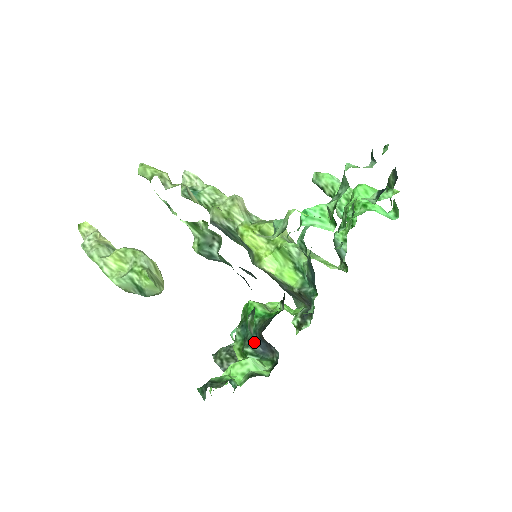
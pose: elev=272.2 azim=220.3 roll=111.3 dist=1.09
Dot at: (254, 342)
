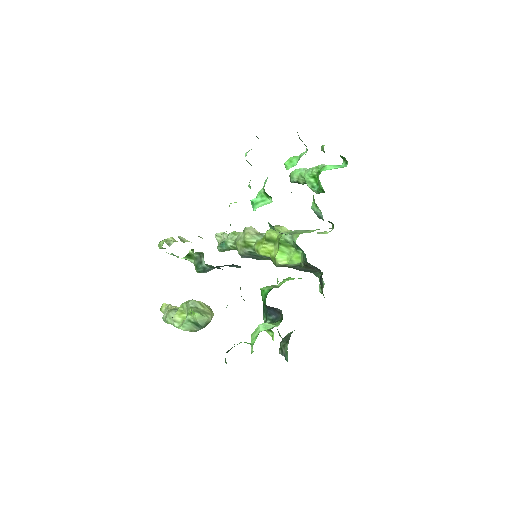
Dot at: (268, 314)
